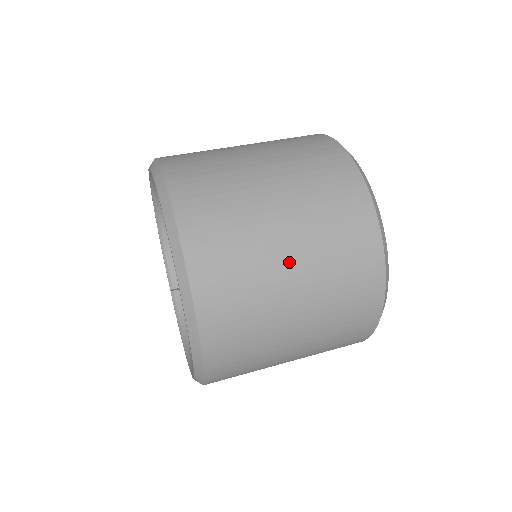
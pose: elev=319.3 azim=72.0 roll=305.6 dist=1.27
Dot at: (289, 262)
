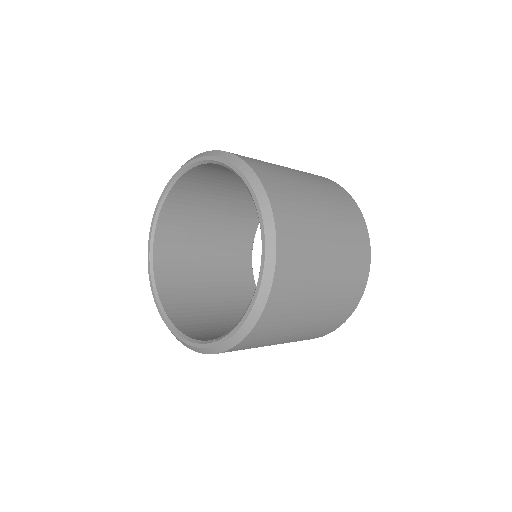
Dot at: occluded
